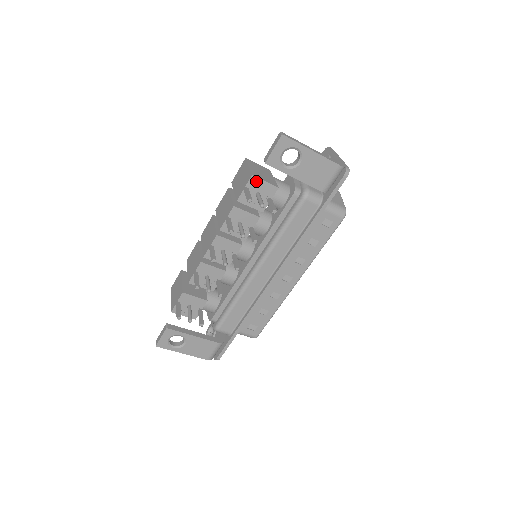
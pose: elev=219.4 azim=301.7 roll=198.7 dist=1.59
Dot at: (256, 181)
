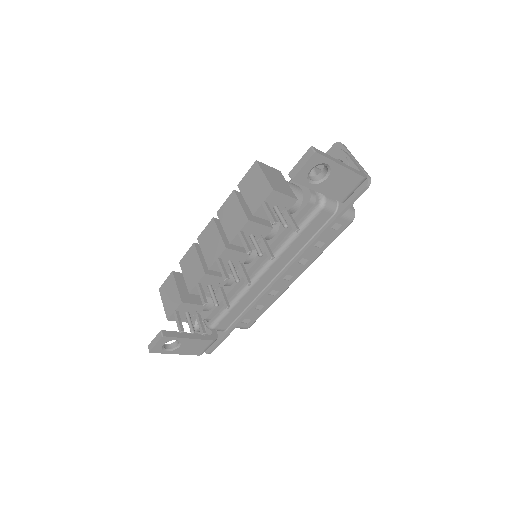
Dot at: (276, 195)
